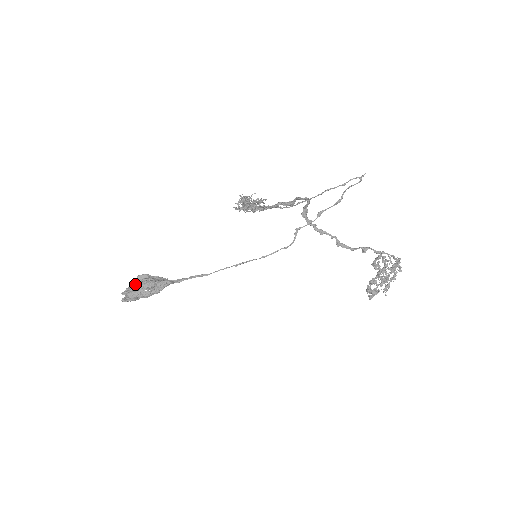
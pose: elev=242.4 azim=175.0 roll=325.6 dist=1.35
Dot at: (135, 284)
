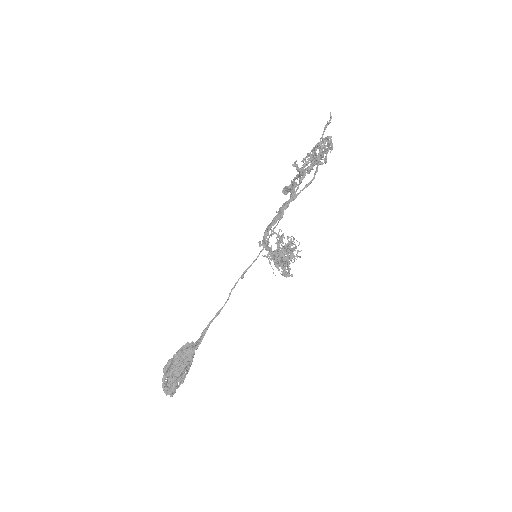
Dot at: (167, 377)
